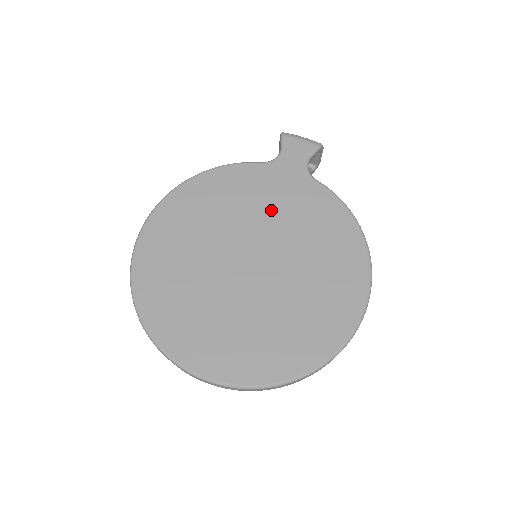
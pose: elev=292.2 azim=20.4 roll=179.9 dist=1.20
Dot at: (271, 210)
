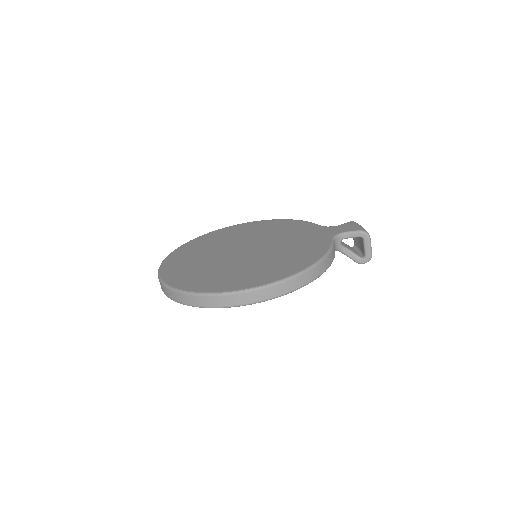
Dot at: (289, 240)
